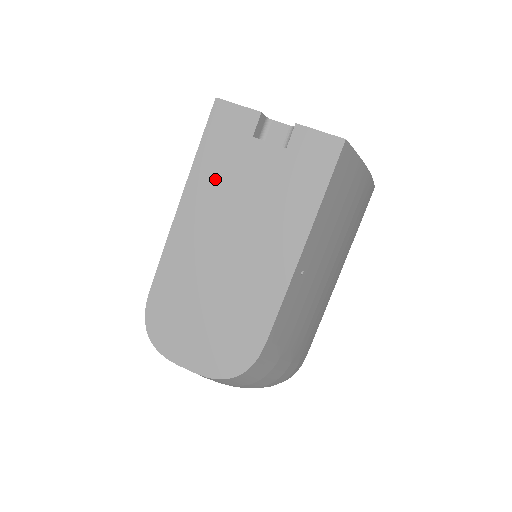
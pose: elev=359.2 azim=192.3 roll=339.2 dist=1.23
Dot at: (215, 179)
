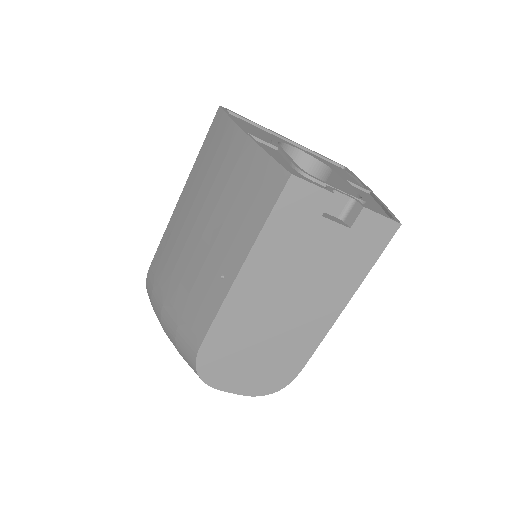
Dot at: (279, 252)
